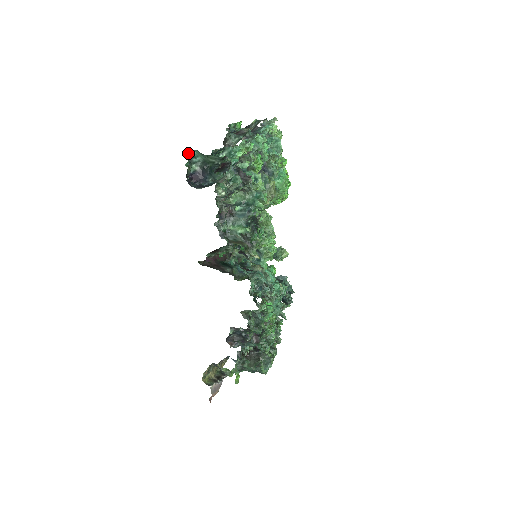
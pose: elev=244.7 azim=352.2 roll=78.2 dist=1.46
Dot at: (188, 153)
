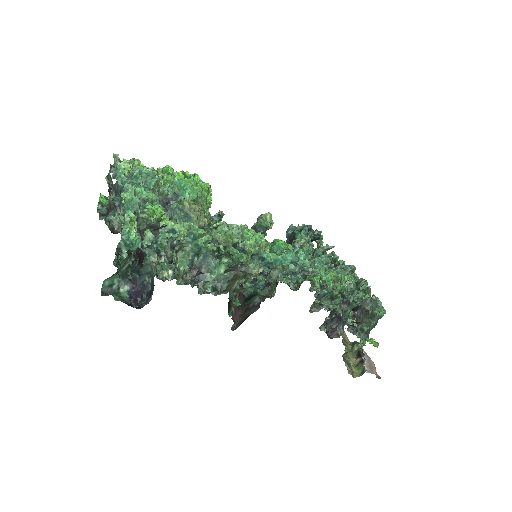
Dot at: (103, 291)
